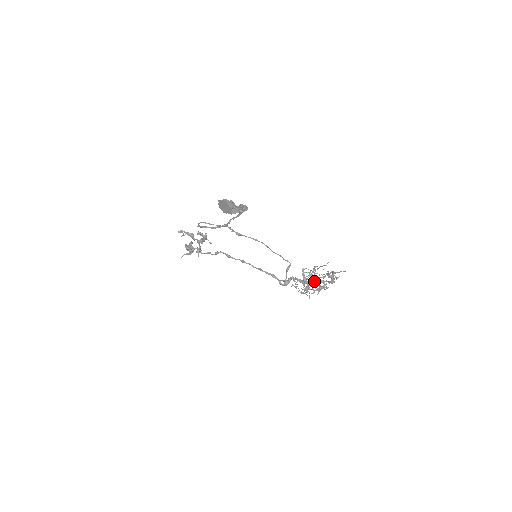
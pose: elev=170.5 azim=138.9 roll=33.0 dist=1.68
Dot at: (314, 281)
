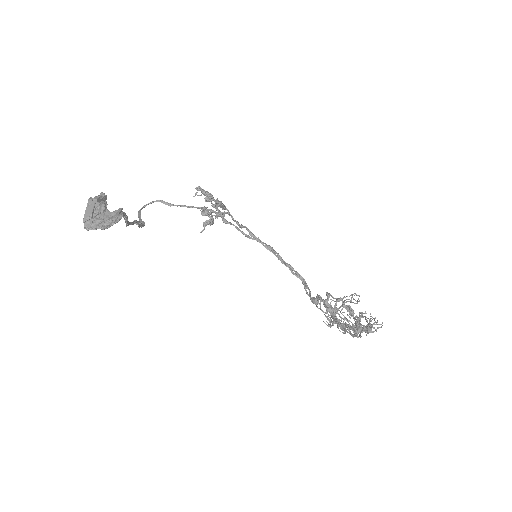
Dot at: (335, 321)
